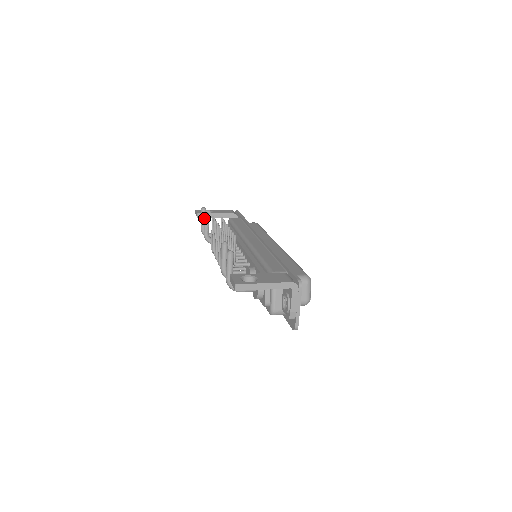
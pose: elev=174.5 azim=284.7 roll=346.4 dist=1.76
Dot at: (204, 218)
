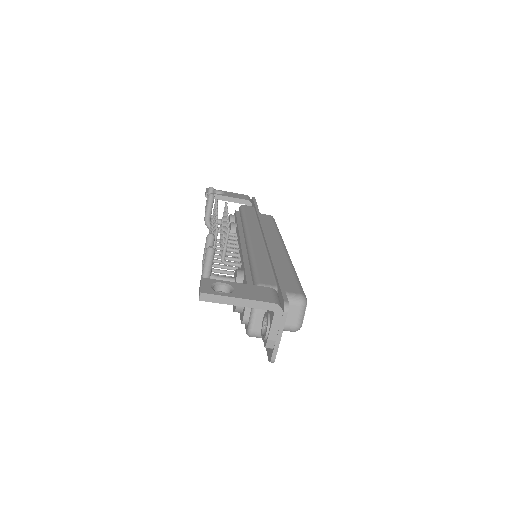
Dot at: occluded
